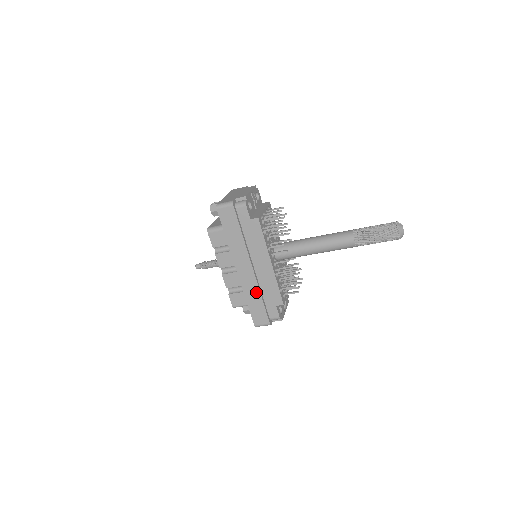
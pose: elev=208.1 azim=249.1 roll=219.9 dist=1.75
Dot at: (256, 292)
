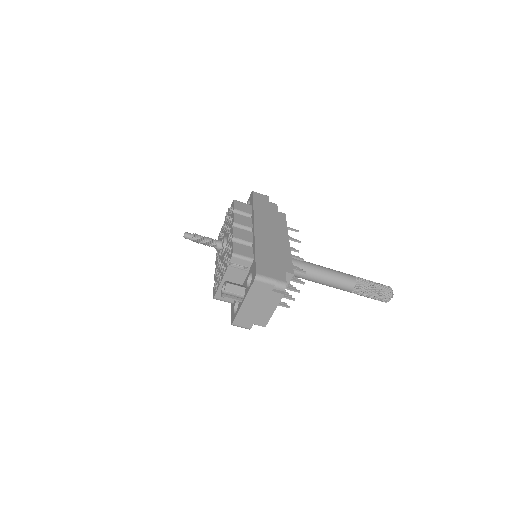
Dot at: (269, 249)
